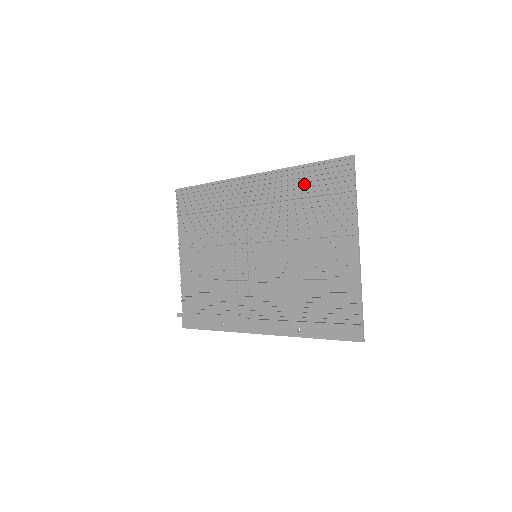
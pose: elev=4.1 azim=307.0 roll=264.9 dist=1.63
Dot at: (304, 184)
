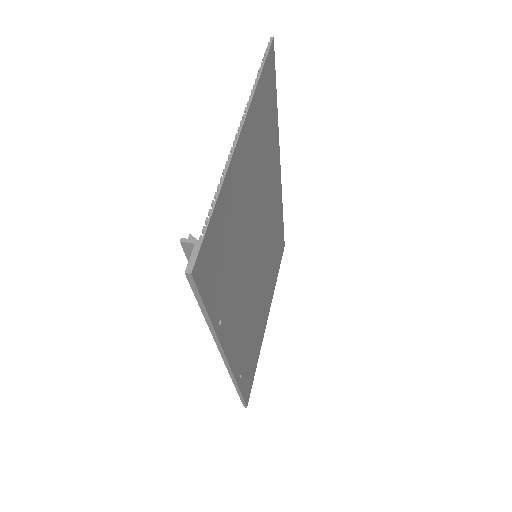
Dot at: (270, 126)
